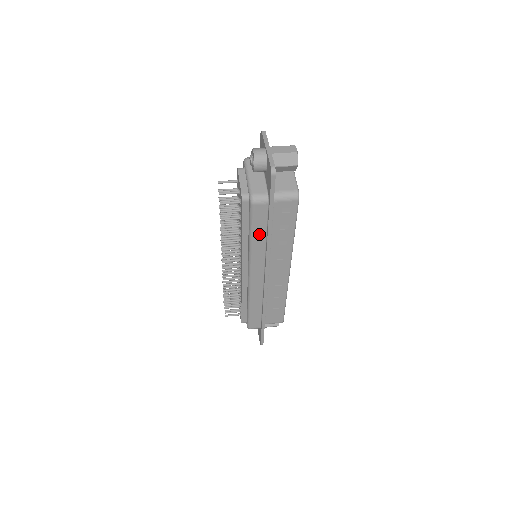
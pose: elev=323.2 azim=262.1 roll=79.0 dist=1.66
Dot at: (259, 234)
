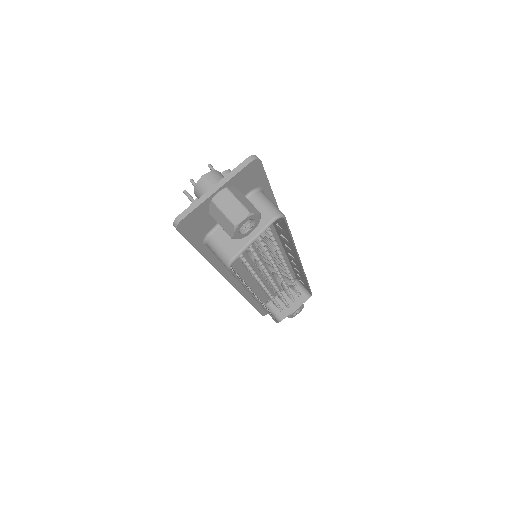
Dot at: occluded
